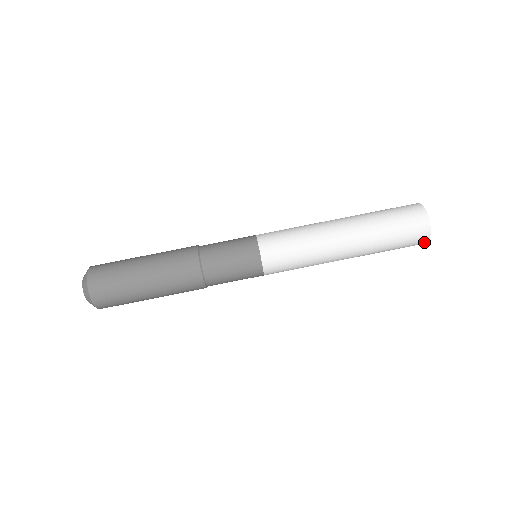
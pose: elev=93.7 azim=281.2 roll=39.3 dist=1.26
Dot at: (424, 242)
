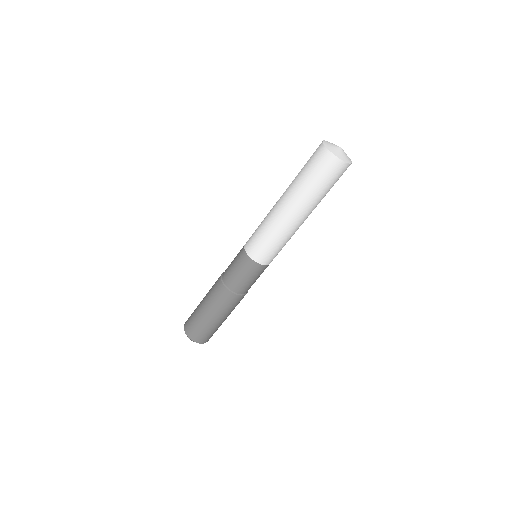
Dot at: occluded
